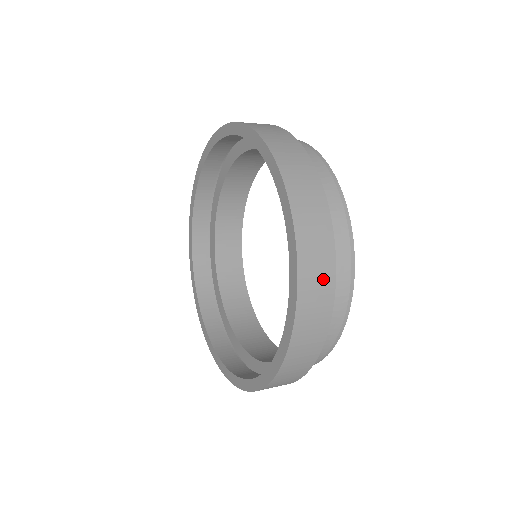
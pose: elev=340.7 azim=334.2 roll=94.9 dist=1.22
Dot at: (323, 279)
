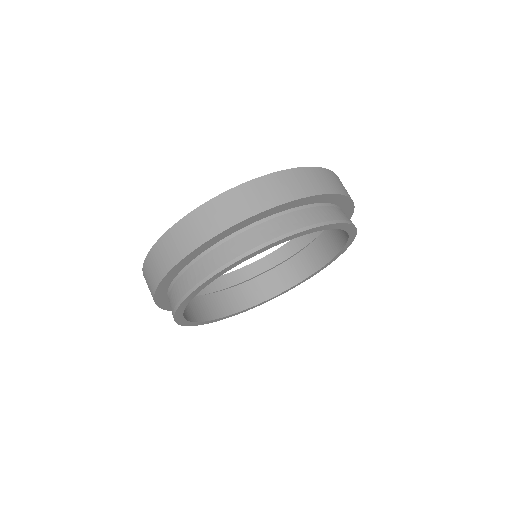
Dot at: (242, 208)
